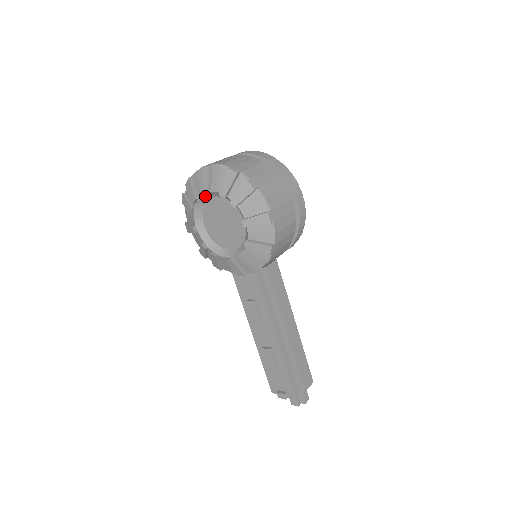
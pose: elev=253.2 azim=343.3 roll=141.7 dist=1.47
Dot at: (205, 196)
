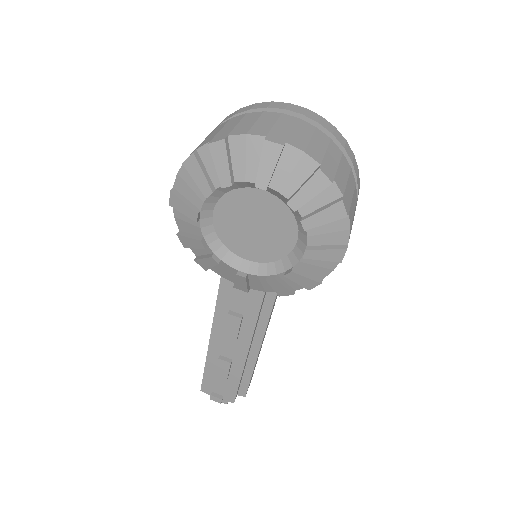
Dot at: (247, 183)
